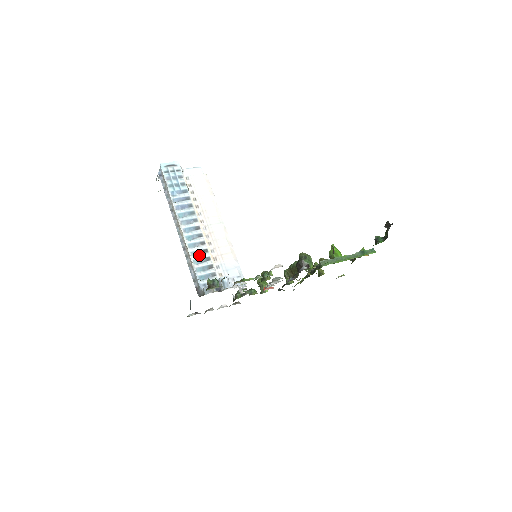
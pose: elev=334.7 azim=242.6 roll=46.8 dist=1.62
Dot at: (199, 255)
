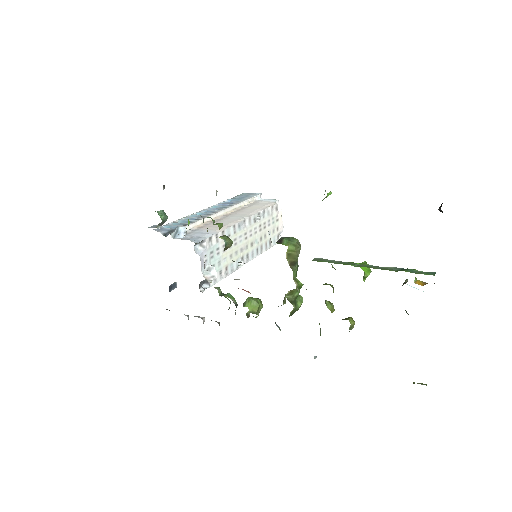
Dot at: (189, 219)
